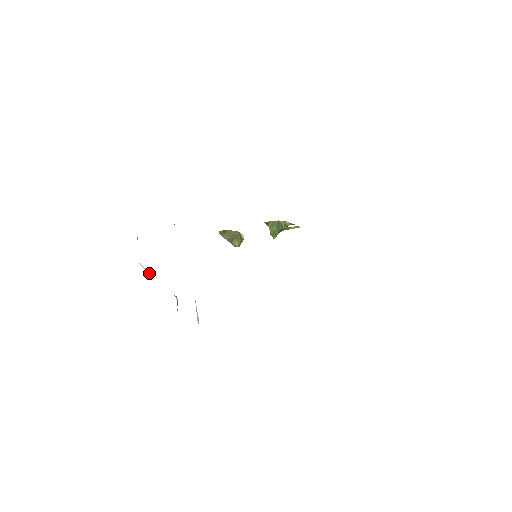
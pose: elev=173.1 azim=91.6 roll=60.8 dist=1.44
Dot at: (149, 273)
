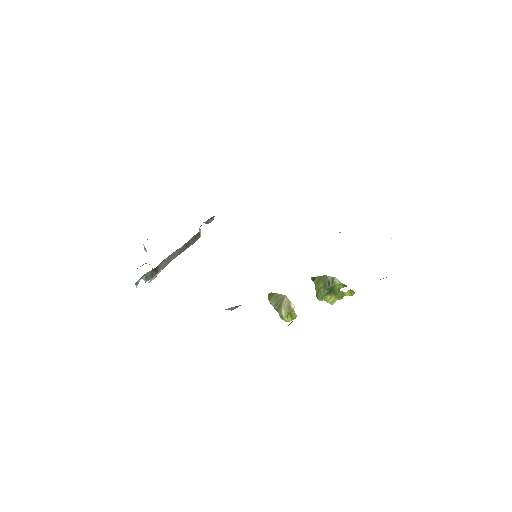
Dot at: occluded
